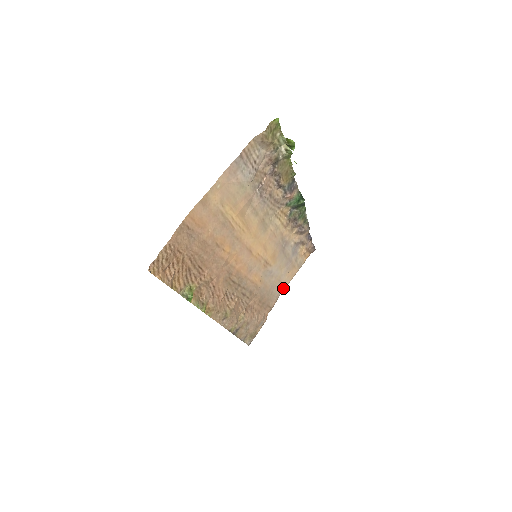
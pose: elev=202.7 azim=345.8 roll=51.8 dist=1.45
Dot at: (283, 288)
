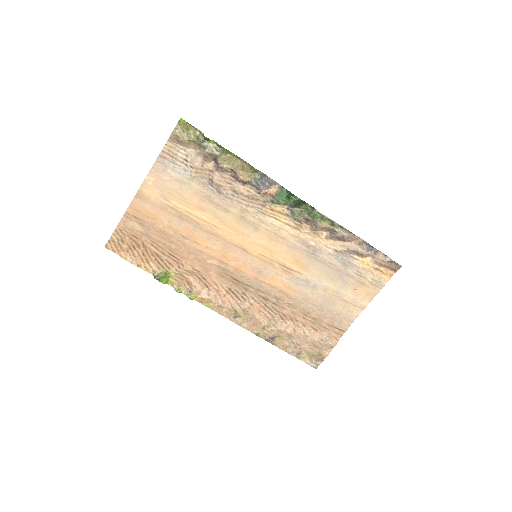
Dot at: (357, 310)
